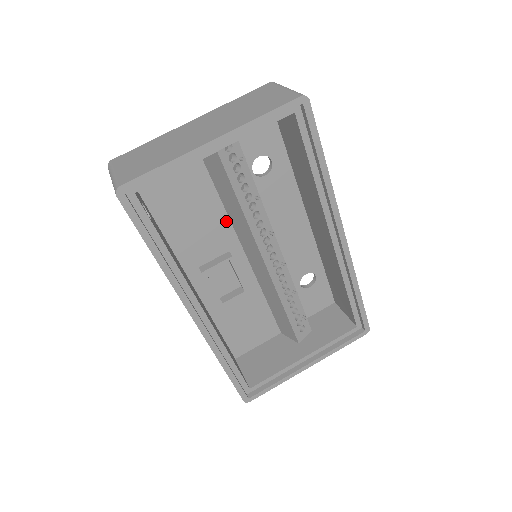
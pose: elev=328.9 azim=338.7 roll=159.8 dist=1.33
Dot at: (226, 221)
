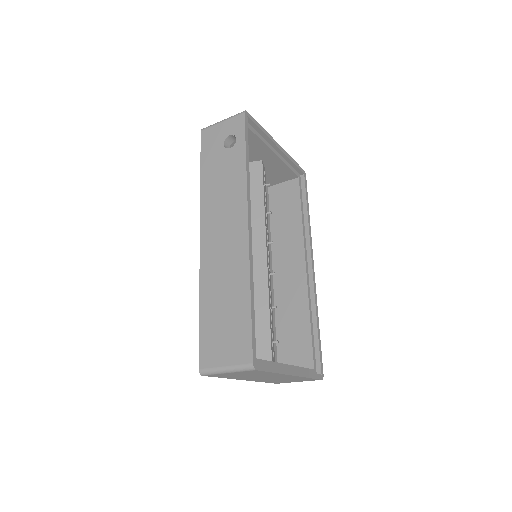
Dot at: occluded
